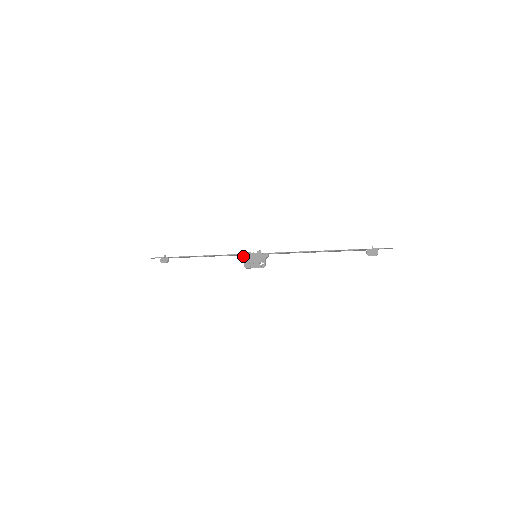
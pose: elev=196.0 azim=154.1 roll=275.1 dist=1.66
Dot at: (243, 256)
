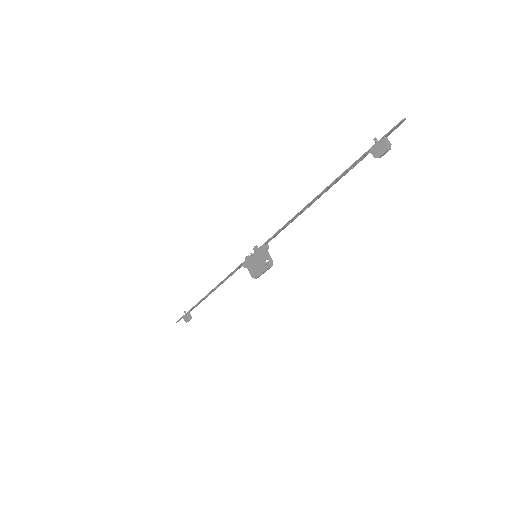
Dot at: (244, 266)
